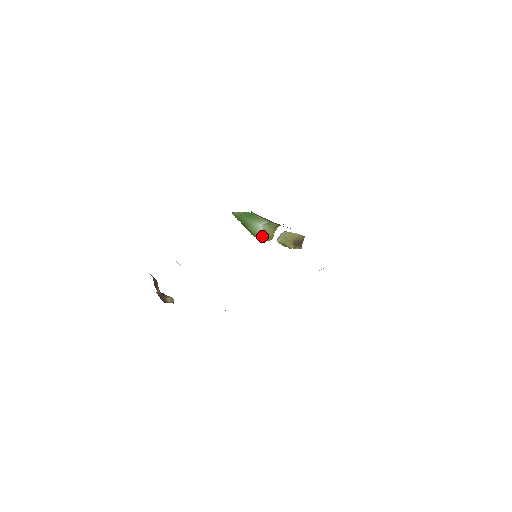
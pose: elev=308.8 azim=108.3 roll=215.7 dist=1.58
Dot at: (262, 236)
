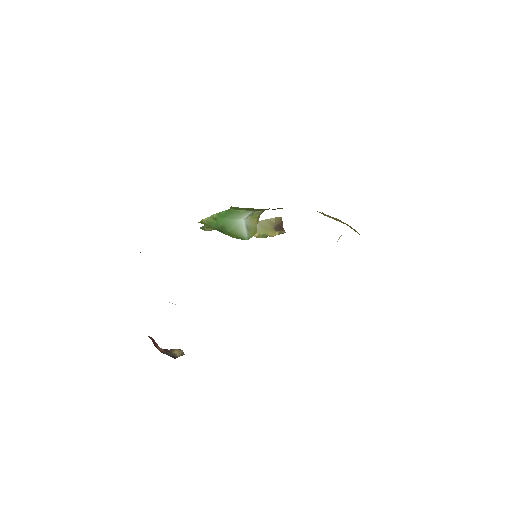
Dot at: (245, 233)
